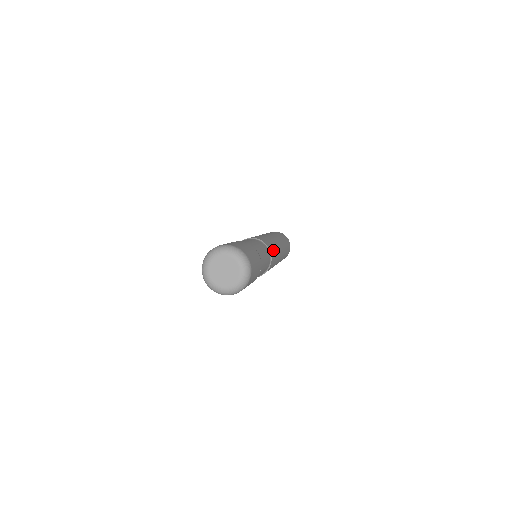
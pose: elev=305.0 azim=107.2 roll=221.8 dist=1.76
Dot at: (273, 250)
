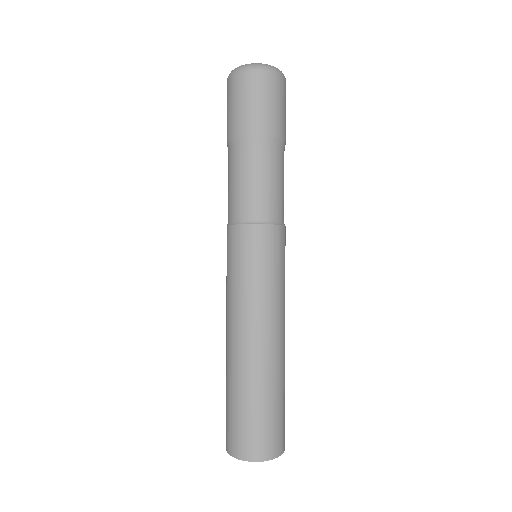
Dot at: occluded
